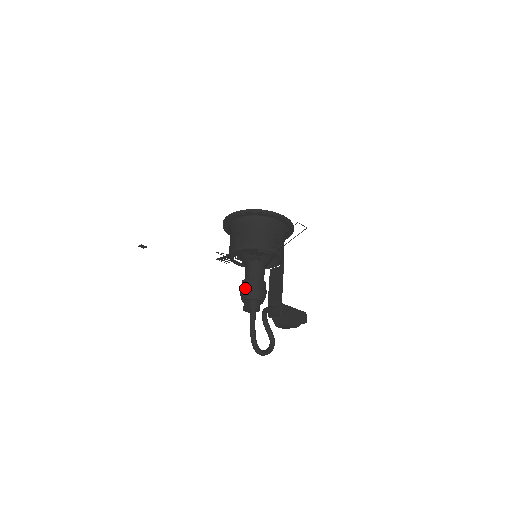
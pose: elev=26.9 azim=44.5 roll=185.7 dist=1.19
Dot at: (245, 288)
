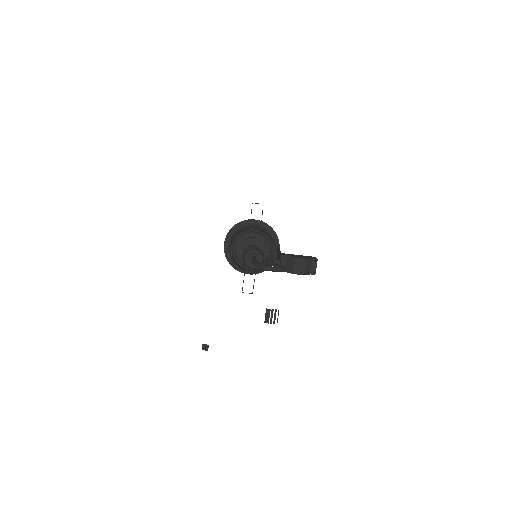
Dot at: (242, 255)
